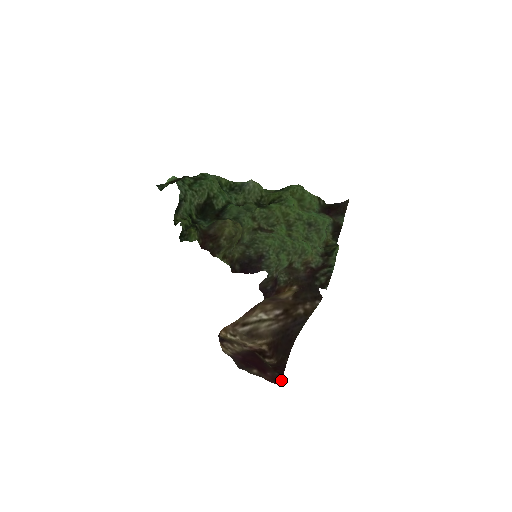
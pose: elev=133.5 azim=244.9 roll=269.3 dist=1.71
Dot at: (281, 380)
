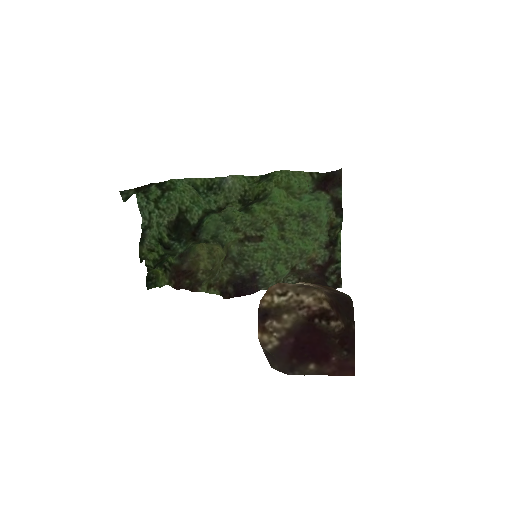
Dot at: (352, 364)
